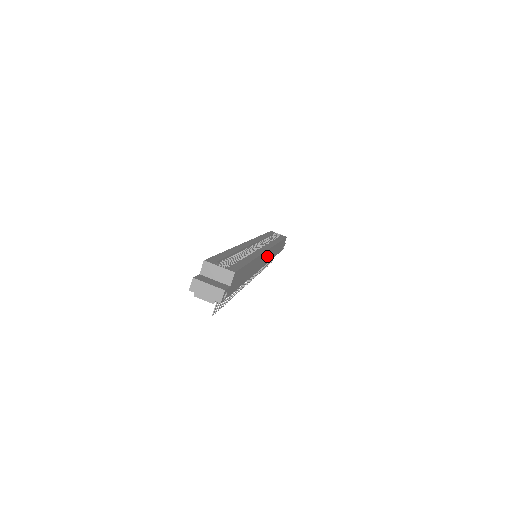
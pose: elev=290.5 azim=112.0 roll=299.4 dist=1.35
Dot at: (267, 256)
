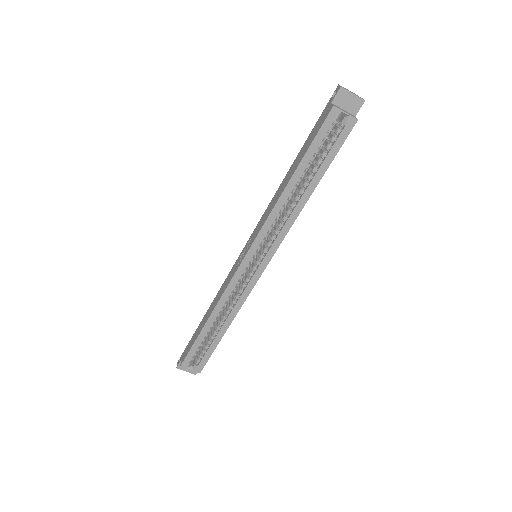
Dot at: occluded
